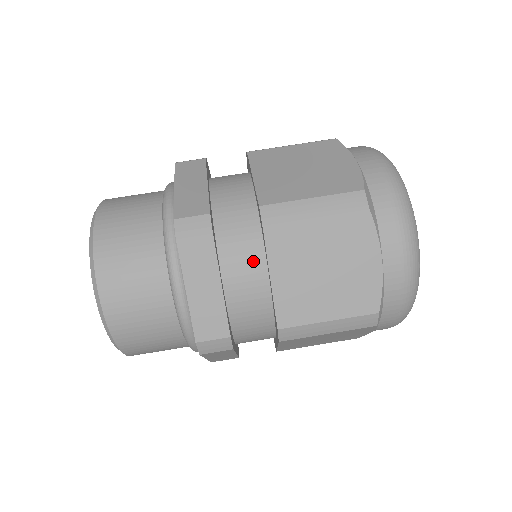
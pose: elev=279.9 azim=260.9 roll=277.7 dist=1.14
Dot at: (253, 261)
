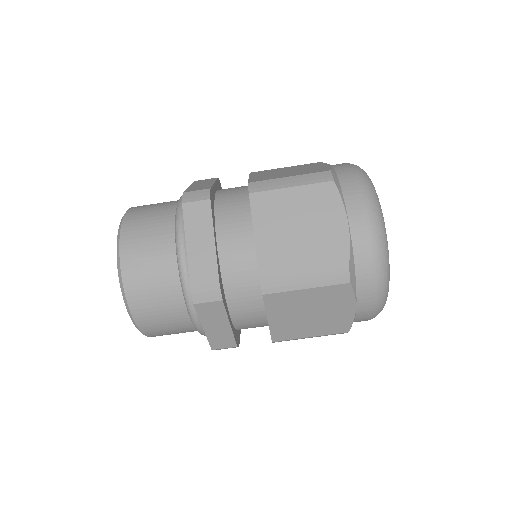
Dot at: (254, 305)
